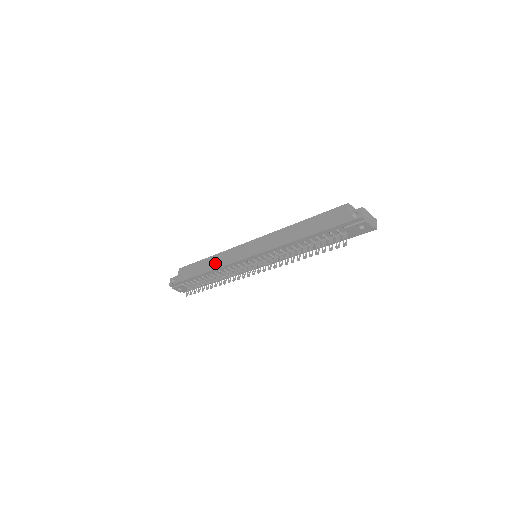
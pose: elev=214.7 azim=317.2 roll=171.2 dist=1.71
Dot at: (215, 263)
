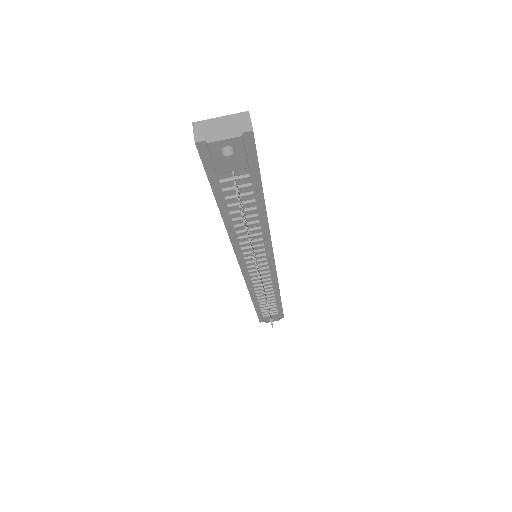
Dot at: occluded
